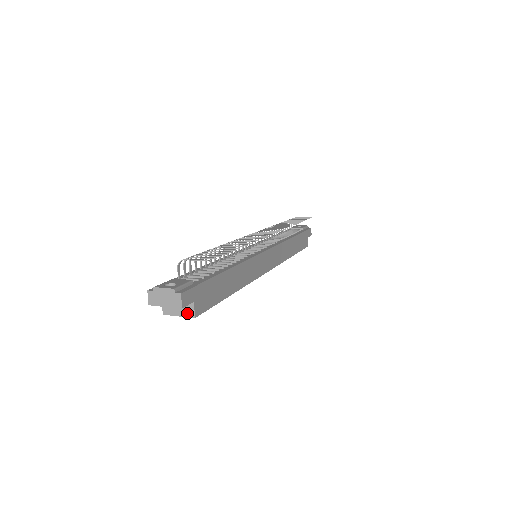
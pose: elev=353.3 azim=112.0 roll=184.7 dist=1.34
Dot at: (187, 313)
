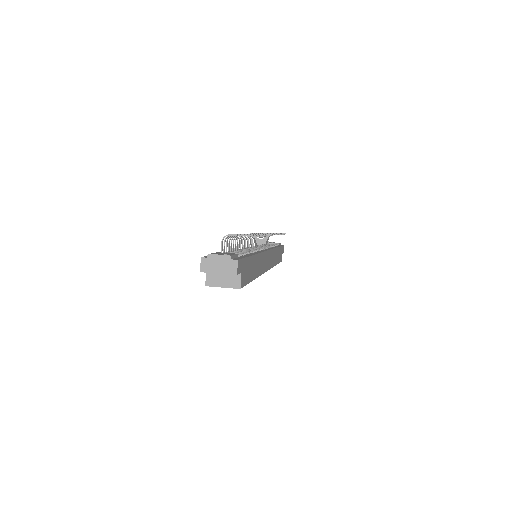
Dot at: (232, 284)
